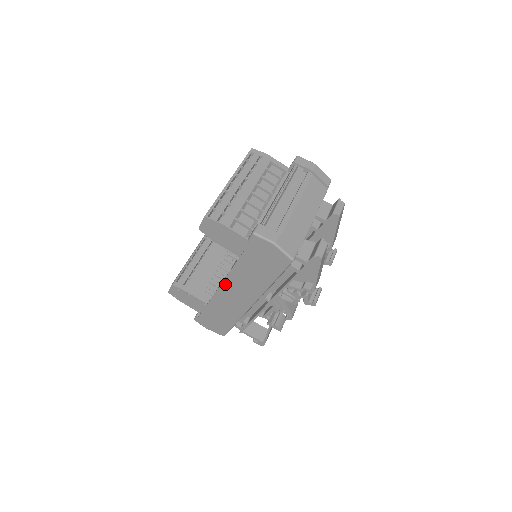
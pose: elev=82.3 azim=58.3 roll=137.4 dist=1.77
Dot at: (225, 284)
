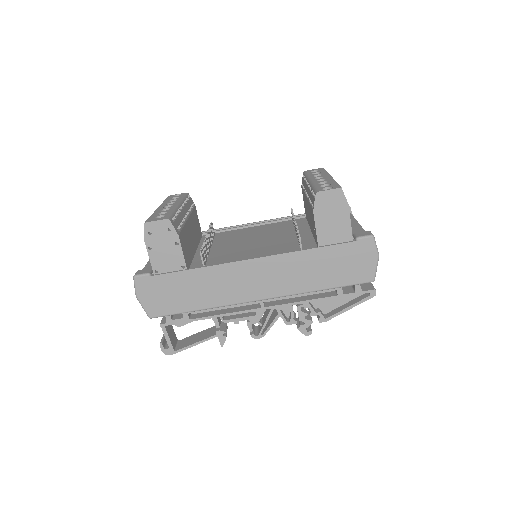
Dot at: (262, 261)
